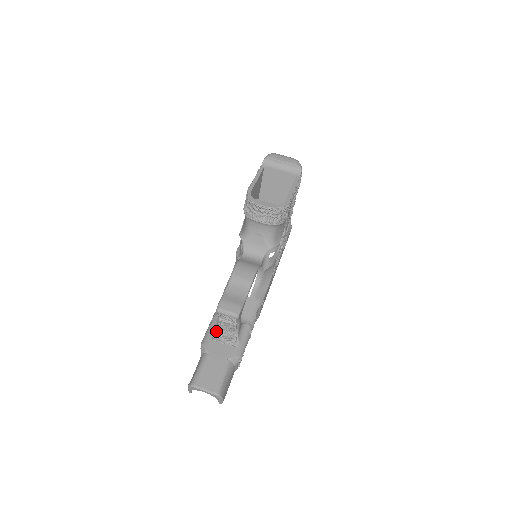
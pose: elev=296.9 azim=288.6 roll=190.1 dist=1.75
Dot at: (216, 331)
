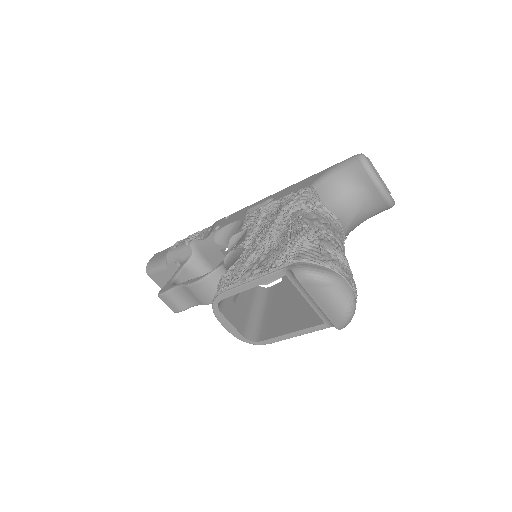
Dot at: (180, 263)
